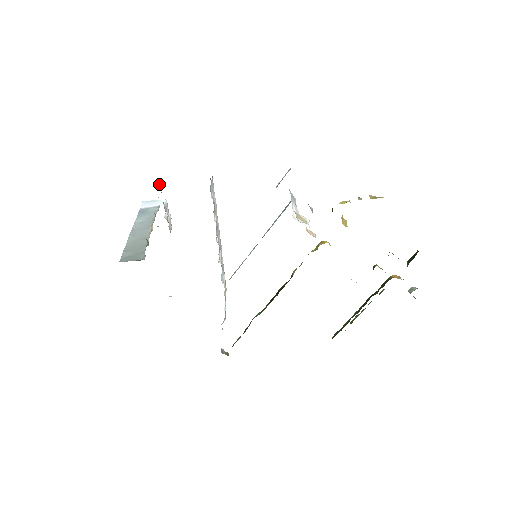
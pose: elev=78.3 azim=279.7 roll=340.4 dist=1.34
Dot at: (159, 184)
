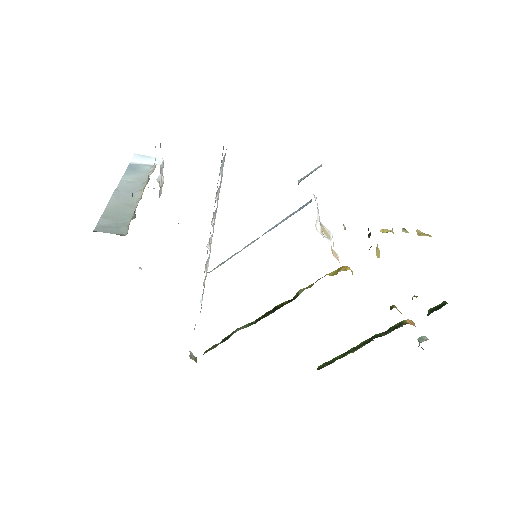
Dot at: occluded
